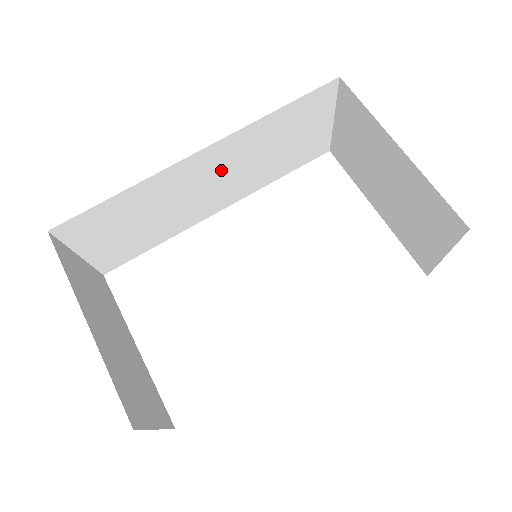
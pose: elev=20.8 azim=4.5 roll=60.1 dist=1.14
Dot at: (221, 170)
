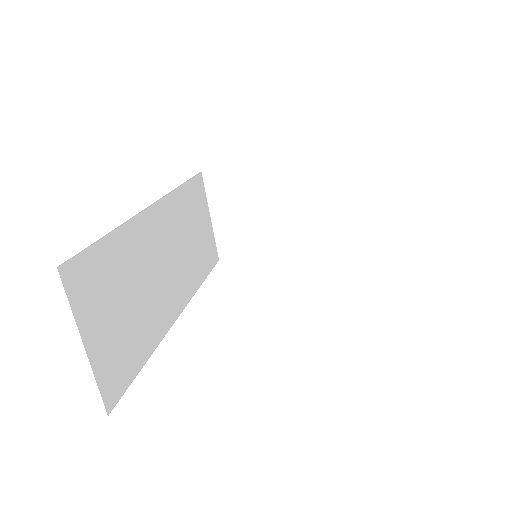
Dot at: (168, 244)
